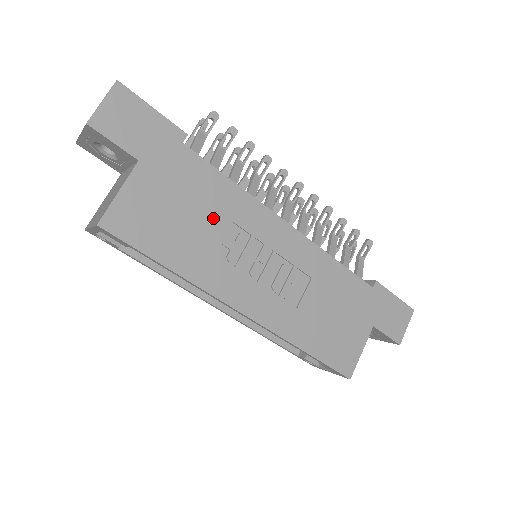
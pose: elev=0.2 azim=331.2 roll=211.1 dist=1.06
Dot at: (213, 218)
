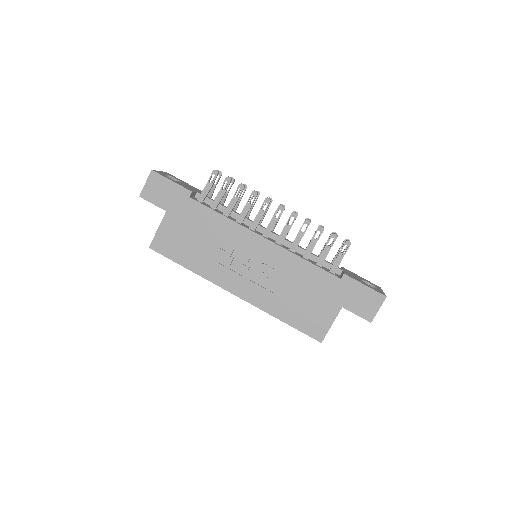
Dot at: (211, 238)
